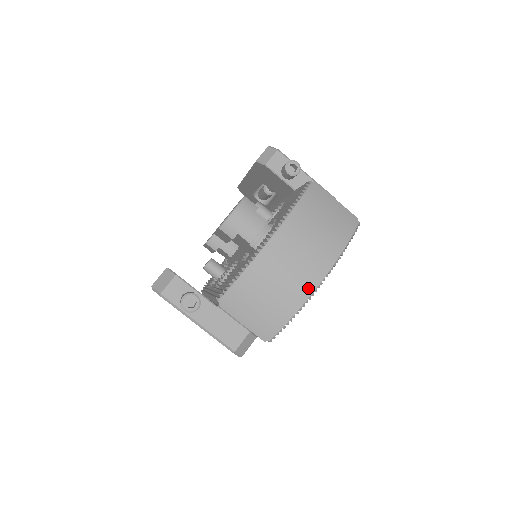
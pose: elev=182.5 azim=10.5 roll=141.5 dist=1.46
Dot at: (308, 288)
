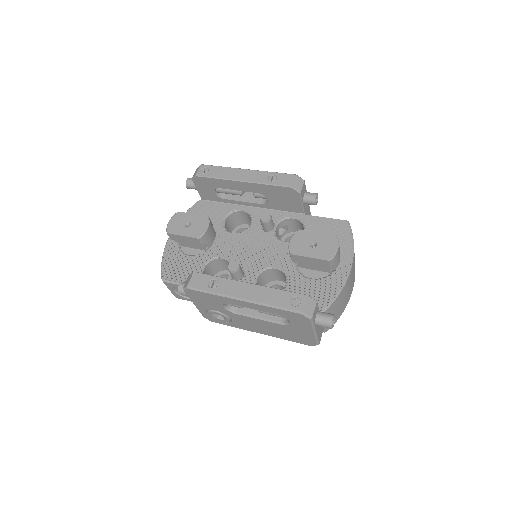
Dot at: (350, 295)
